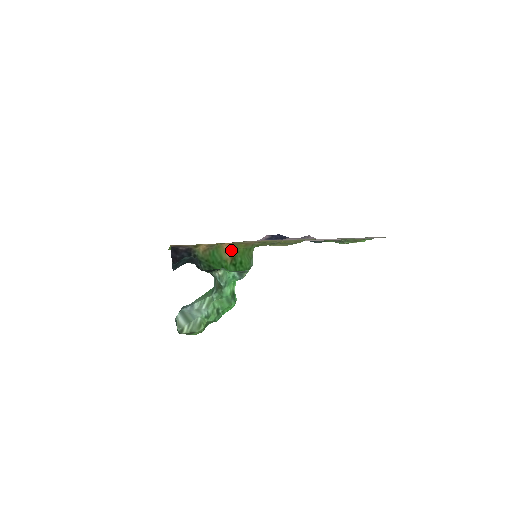
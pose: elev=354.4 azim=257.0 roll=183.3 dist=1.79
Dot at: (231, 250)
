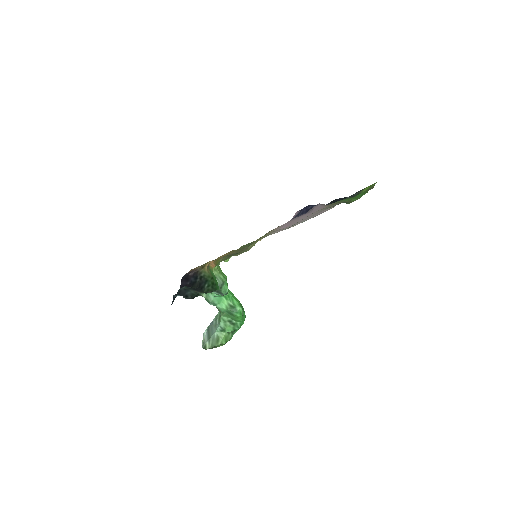
Dot at: occluded
